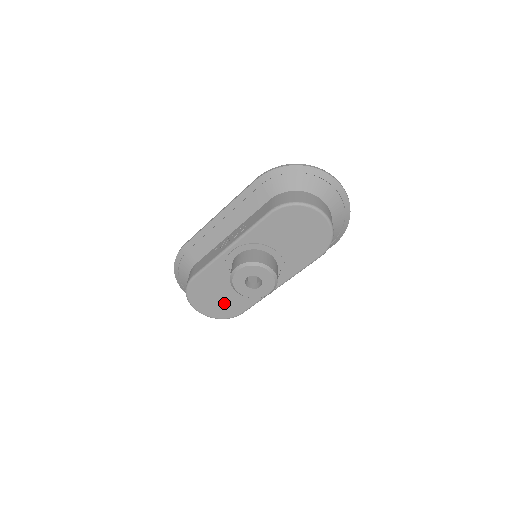
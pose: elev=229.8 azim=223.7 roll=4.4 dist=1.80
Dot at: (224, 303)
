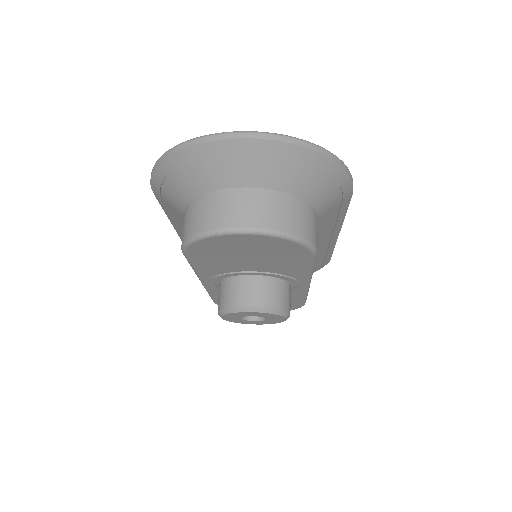
Dot at: occluded
